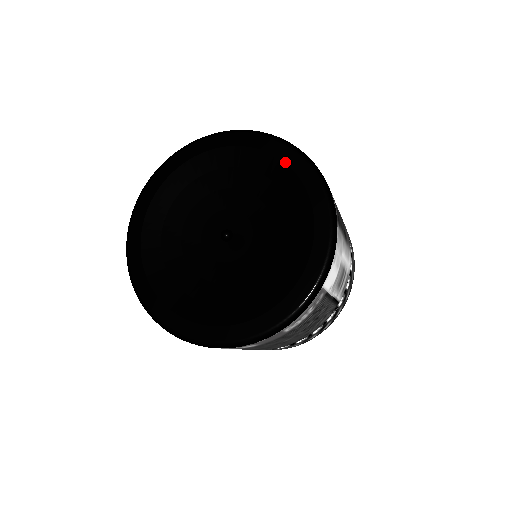
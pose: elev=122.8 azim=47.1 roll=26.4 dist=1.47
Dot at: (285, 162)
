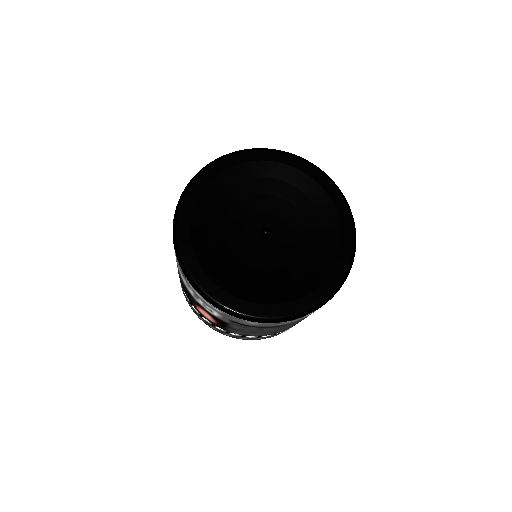
Dot at: (265, 160)
